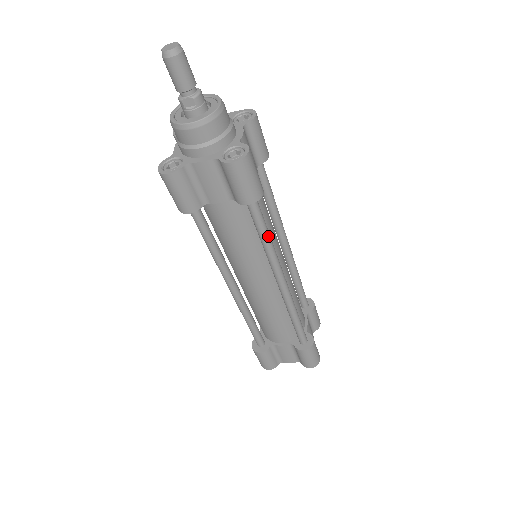
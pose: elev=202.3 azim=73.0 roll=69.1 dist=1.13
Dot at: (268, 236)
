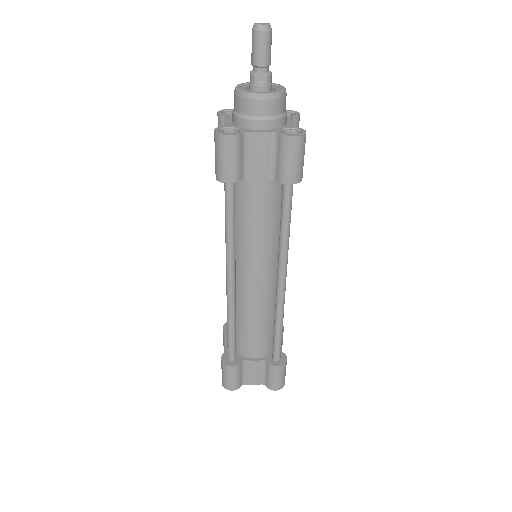
Dot at: (289, 226)
